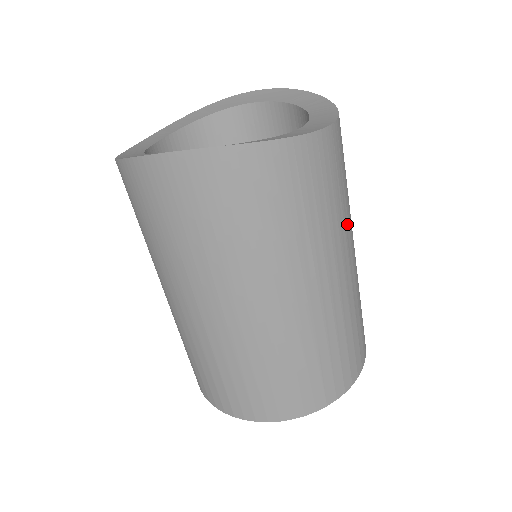
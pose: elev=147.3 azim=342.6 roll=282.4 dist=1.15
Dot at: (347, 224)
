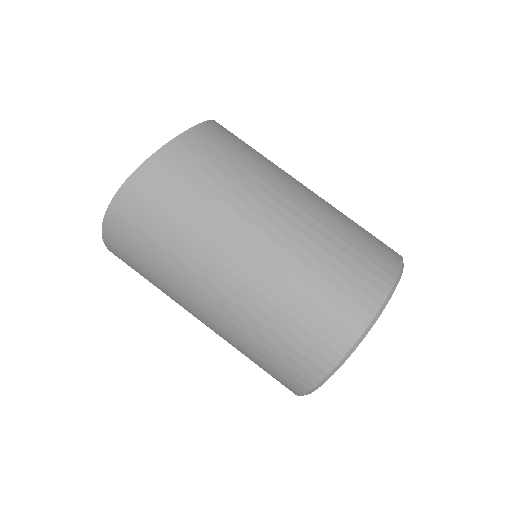
Dot at: (265, 177)
